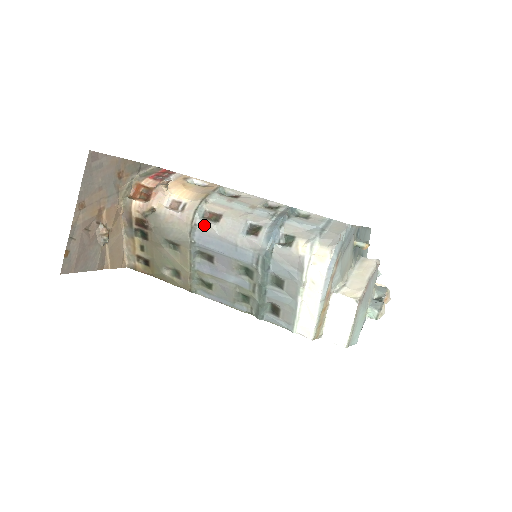
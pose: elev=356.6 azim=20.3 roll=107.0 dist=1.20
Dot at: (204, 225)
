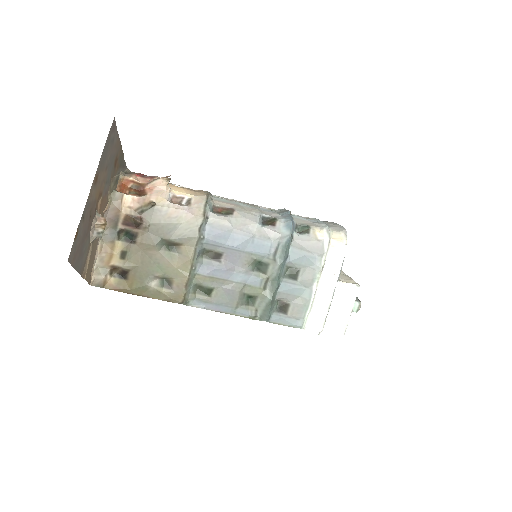
Dot at: (217, 218)
